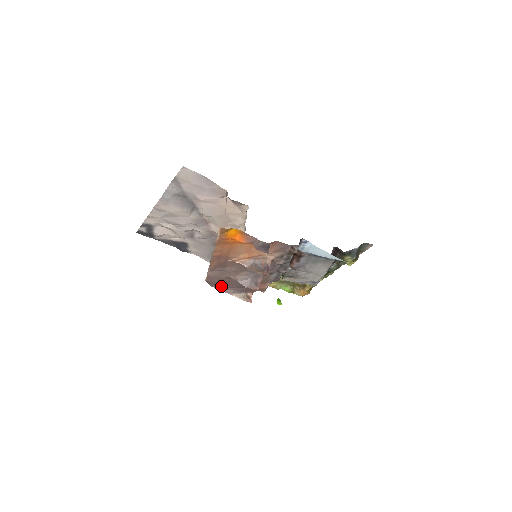
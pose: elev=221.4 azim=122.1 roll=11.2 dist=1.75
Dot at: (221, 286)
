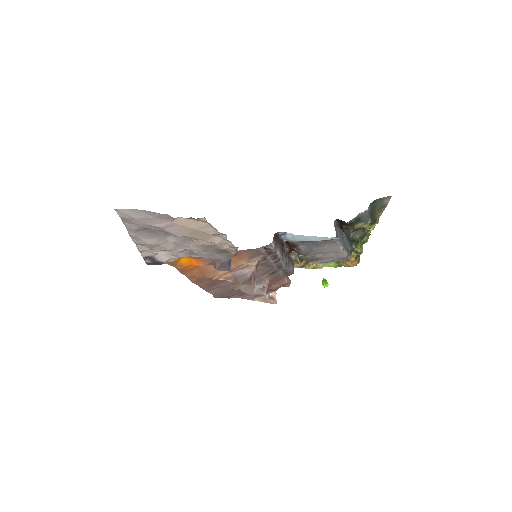
Dot at: (238, 295)
